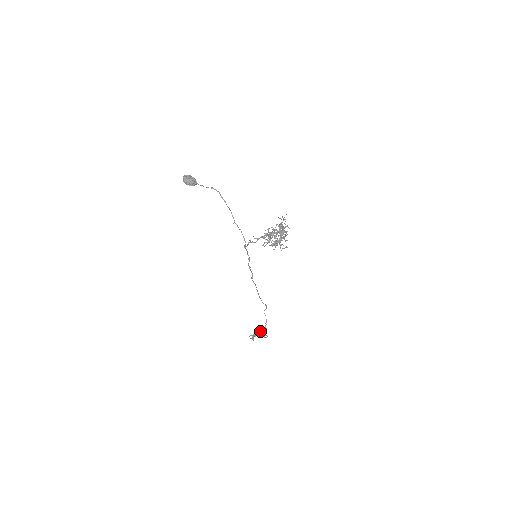
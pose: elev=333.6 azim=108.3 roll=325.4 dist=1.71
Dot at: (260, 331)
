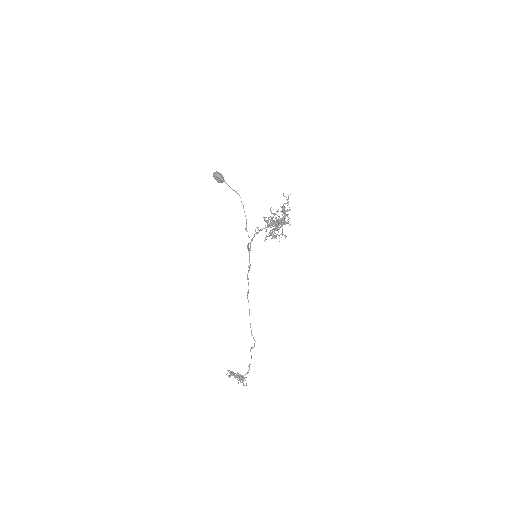
Dot at: occluded
